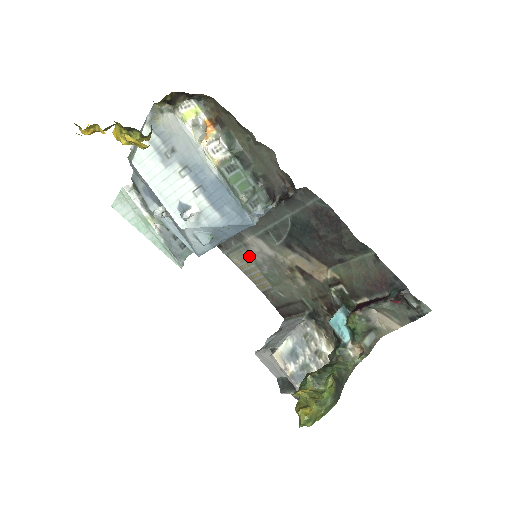
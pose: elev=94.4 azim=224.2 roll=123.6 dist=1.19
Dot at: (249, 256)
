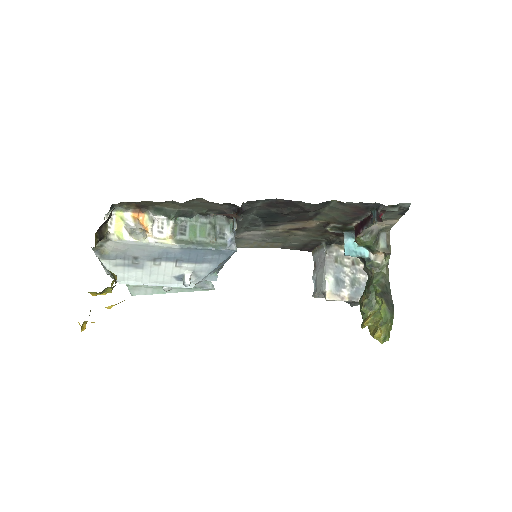
Dot at: (249, 241)
